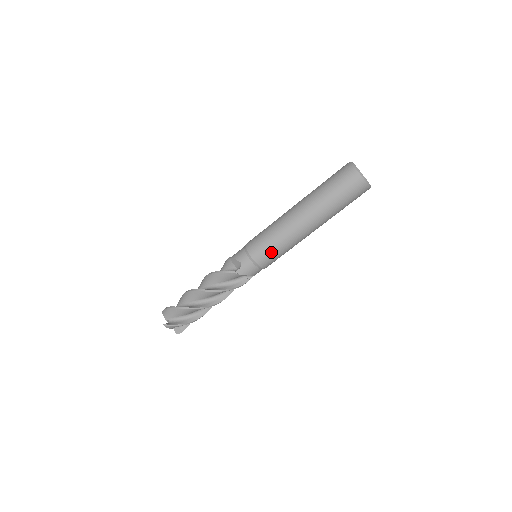
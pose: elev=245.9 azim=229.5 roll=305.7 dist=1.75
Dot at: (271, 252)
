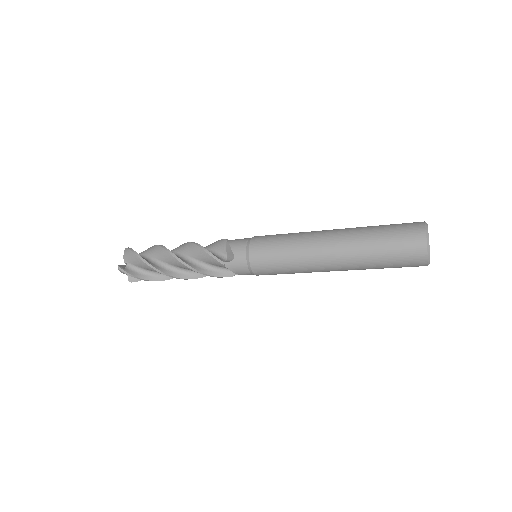
Dot at: (274, 266)
